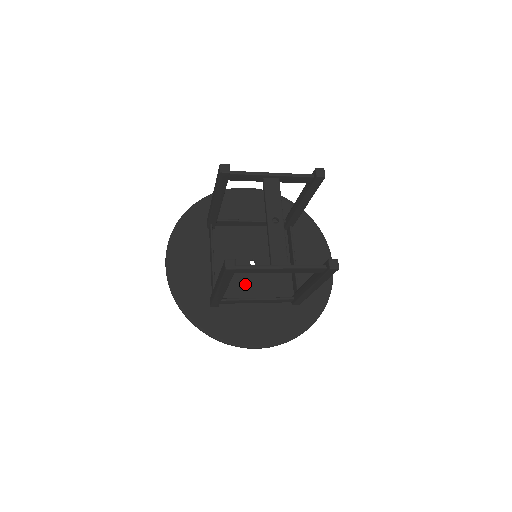
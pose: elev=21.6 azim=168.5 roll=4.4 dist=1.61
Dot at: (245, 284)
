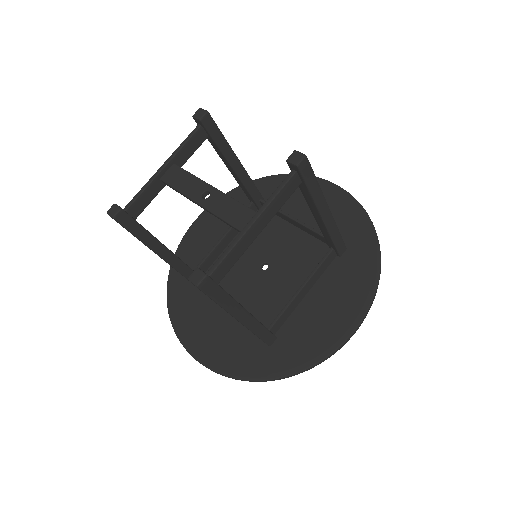
Dot at: (278, 291)
